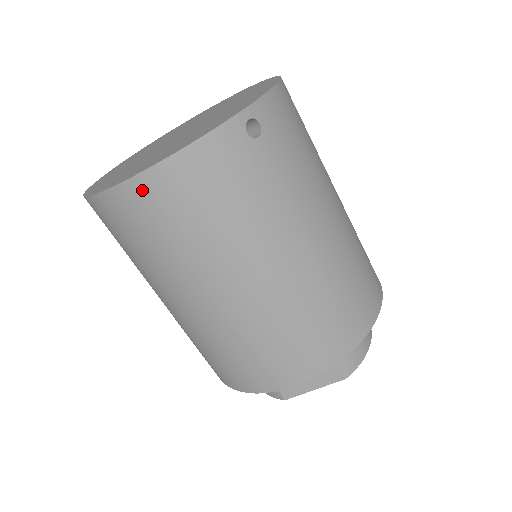
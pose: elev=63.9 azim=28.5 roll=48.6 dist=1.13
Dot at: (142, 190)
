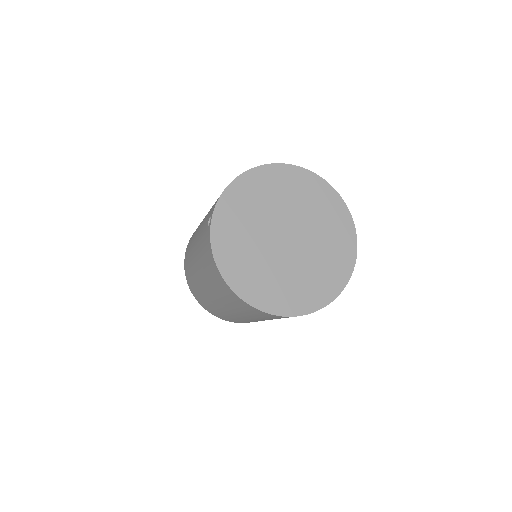
Dot at: occluded
